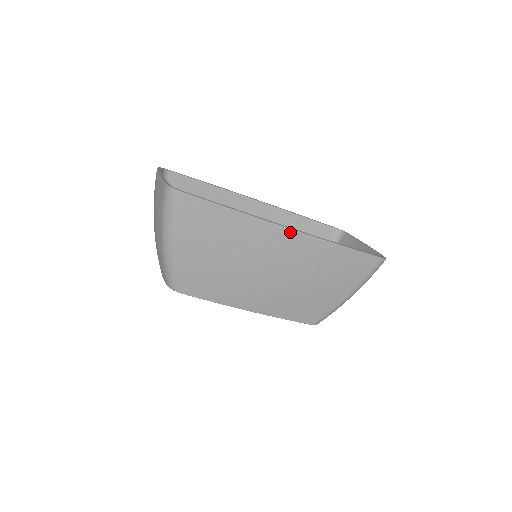
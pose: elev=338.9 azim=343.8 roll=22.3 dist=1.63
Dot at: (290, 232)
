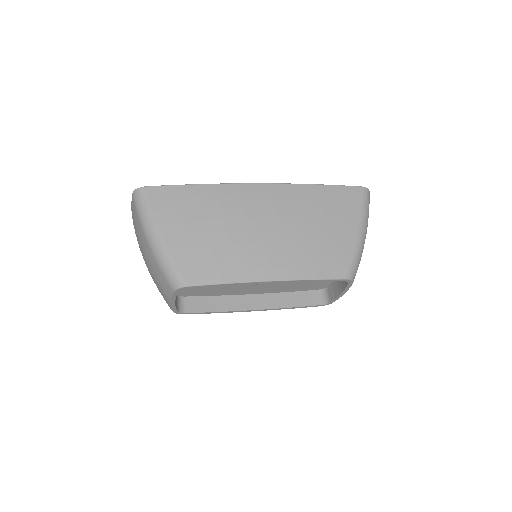
Dot at: (259, 186)
